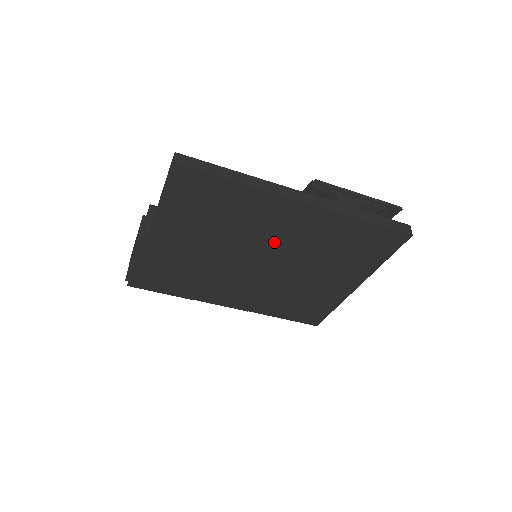
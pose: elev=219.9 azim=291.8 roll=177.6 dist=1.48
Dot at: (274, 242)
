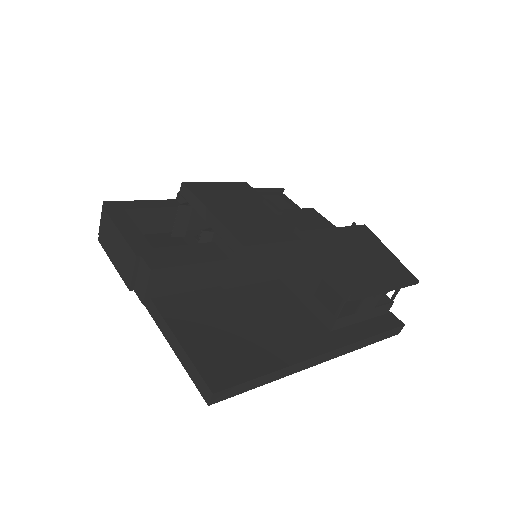
Dot at: occluded
